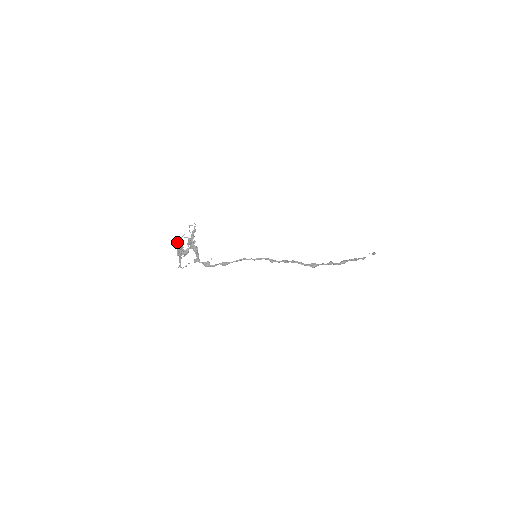
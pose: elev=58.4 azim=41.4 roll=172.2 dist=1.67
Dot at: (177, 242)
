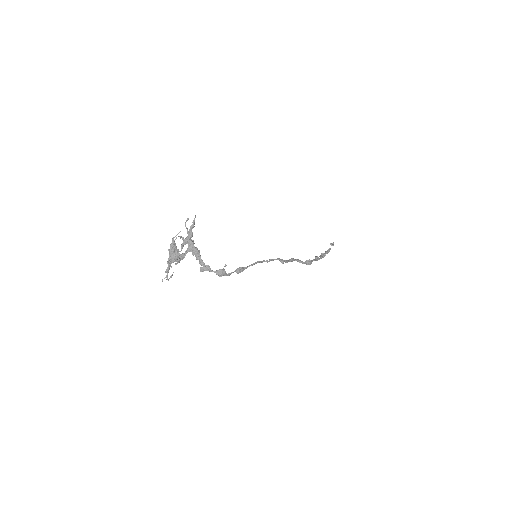
Dot at: (171, 244)
